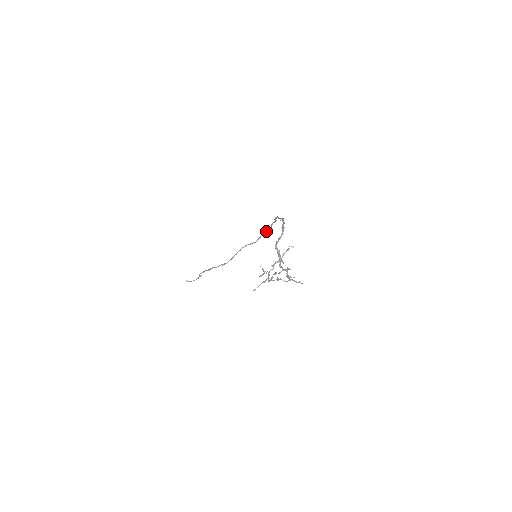
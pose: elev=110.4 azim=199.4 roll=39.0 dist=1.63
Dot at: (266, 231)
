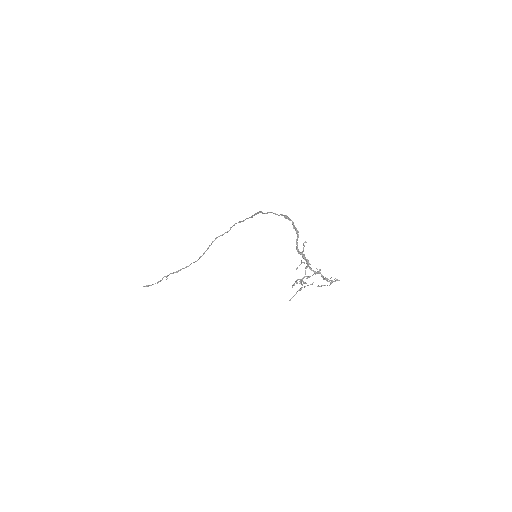
Dot at: (243, 221)
